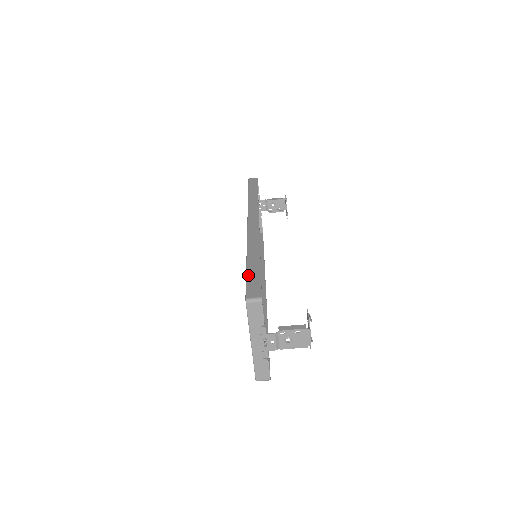
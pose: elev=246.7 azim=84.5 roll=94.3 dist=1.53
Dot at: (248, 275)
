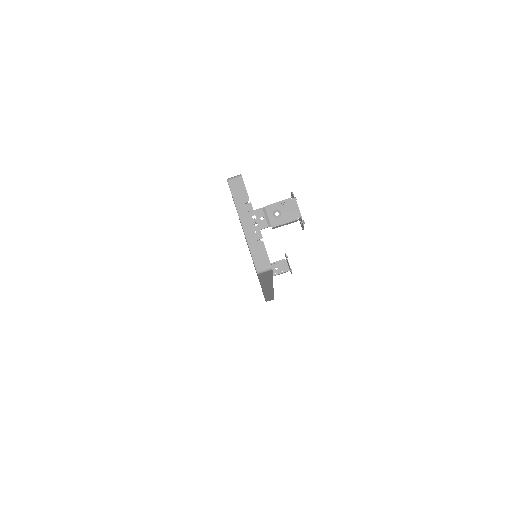
Dot at: occluded
